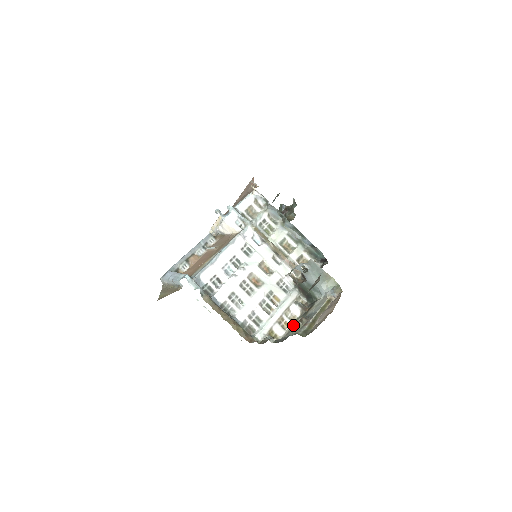
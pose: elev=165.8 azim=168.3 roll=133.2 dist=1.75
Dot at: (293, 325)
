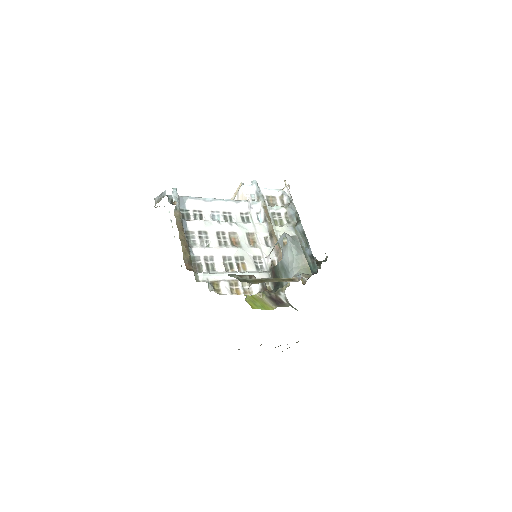
Dot at: occluded
